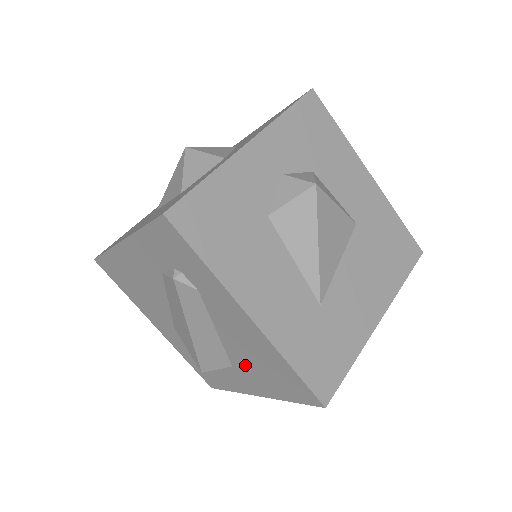
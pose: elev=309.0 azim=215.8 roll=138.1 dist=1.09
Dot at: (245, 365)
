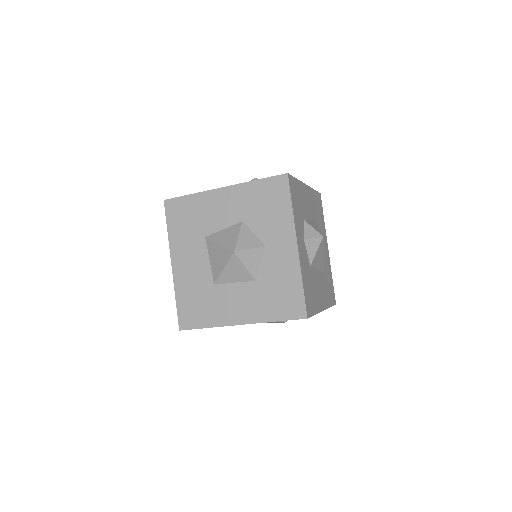
Dot at: occluded
